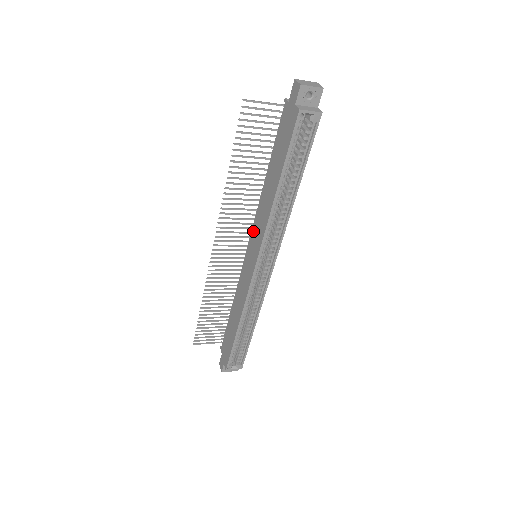
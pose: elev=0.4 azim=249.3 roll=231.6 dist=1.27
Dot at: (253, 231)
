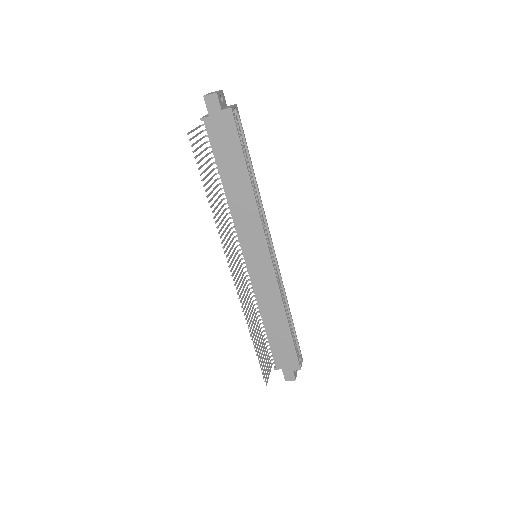
Dot at: (242, 239)
